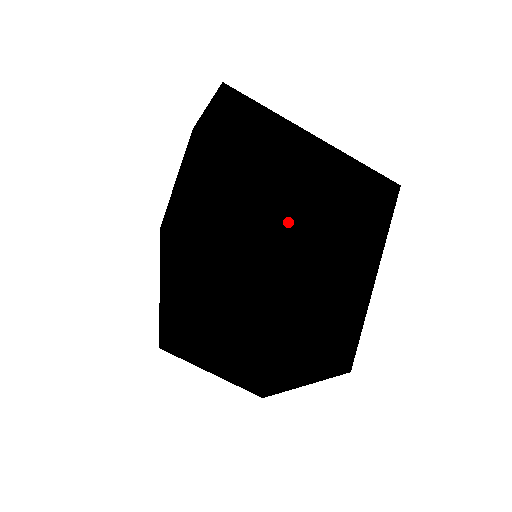
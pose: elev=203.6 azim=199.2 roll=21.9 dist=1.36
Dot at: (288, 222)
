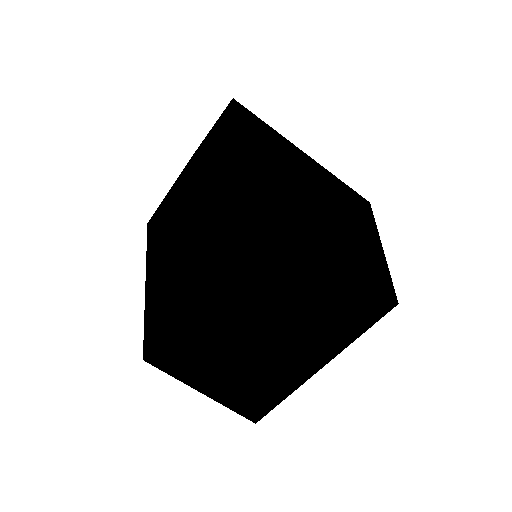
Dot at: (235, 323)
